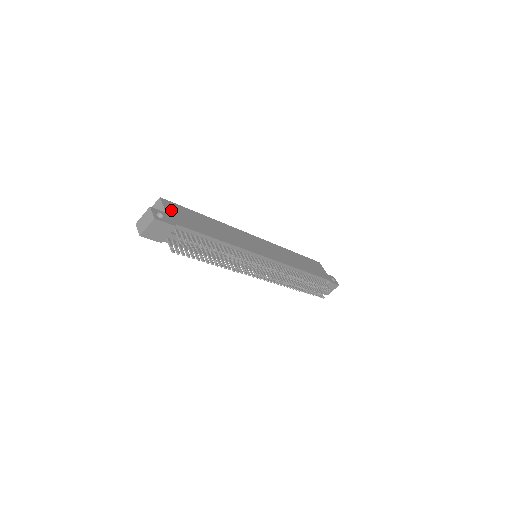
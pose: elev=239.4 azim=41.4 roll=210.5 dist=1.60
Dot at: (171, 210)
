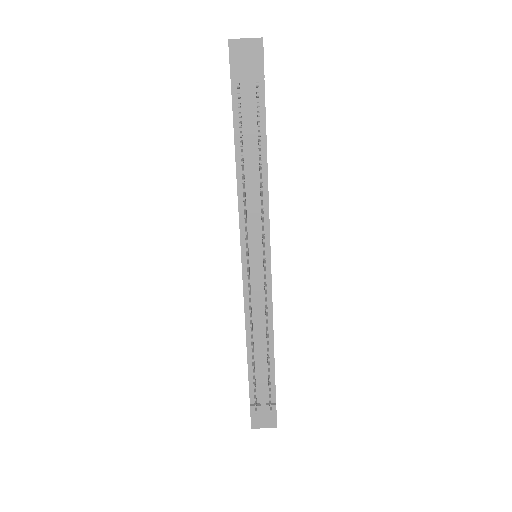
Dot at: occluded
